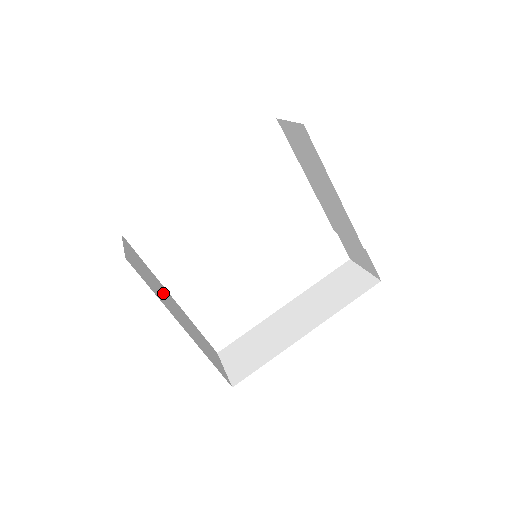
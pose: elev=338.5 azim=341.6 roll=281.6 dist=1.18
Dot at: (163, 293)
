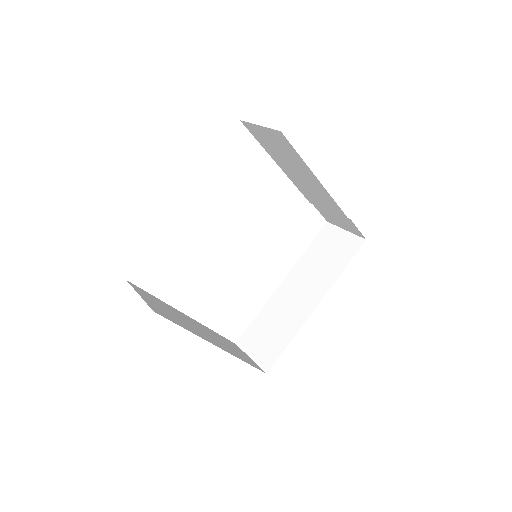
Dot at: (184, 319)
